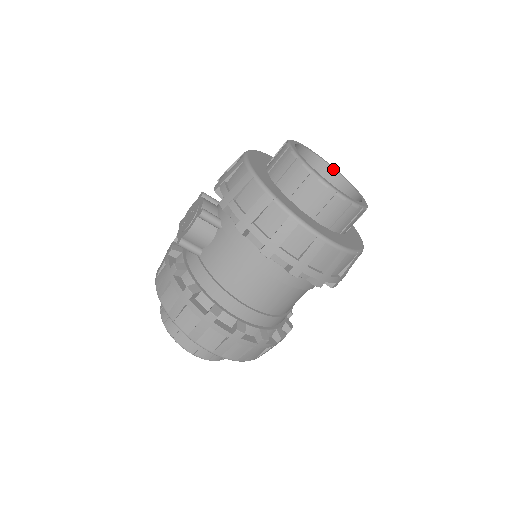
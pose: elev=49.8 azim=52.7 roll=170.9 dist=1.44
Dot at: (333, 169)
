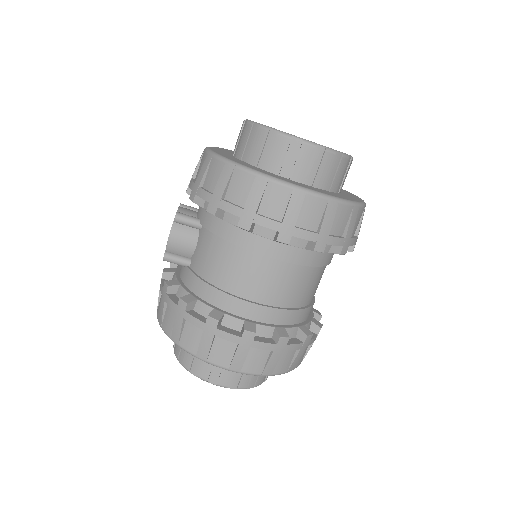
Dot at: occluded
